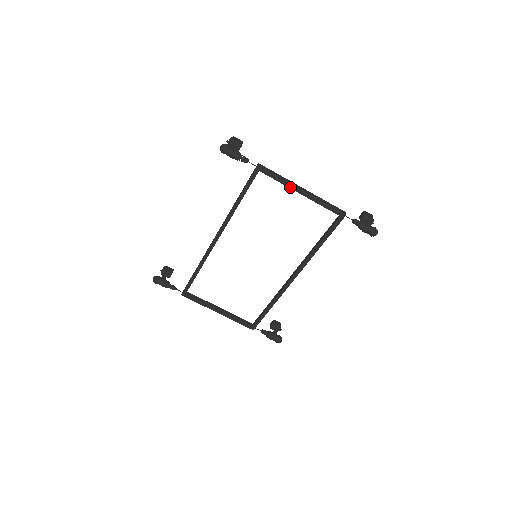
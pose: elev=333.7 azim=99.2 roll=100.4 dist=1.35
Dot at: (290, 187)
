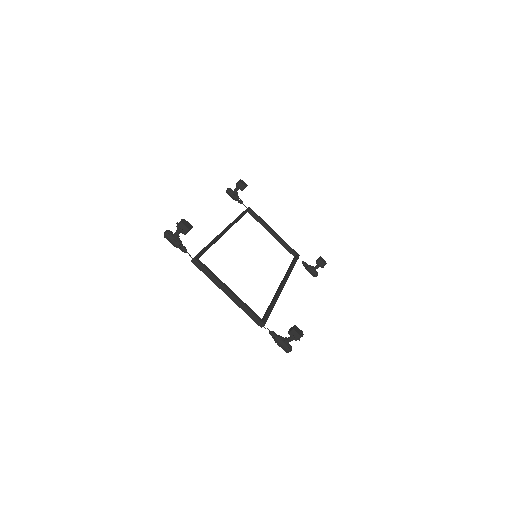
Dot at: (218, 285)
